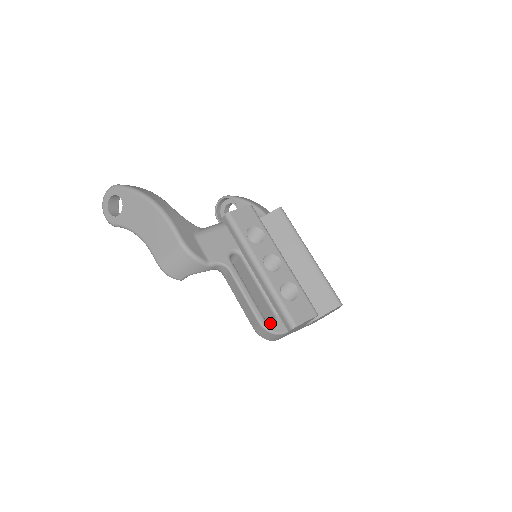
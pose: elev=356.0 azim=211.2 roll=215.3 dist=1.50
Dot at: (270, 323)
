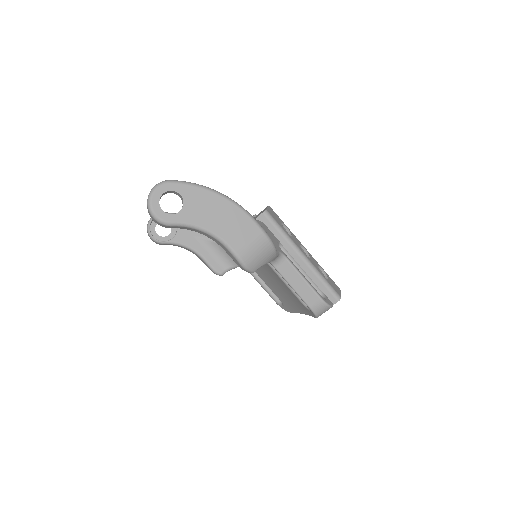
Dot at: (325, 299)
